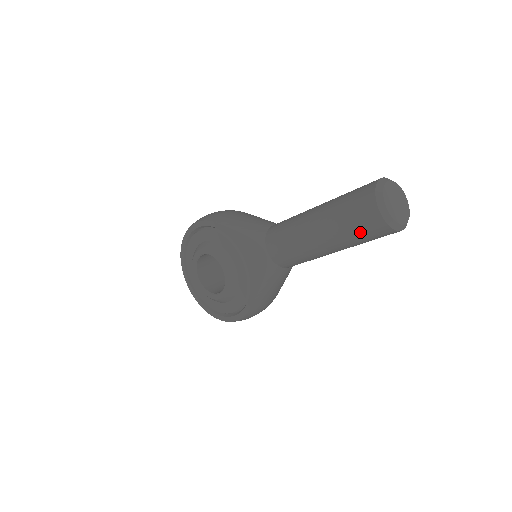
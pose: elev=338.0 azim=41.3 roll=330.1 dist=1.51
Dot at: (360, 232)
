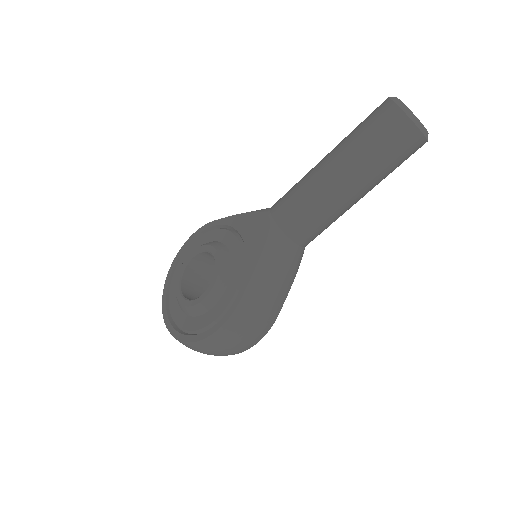
Dot at: (377, 136)
